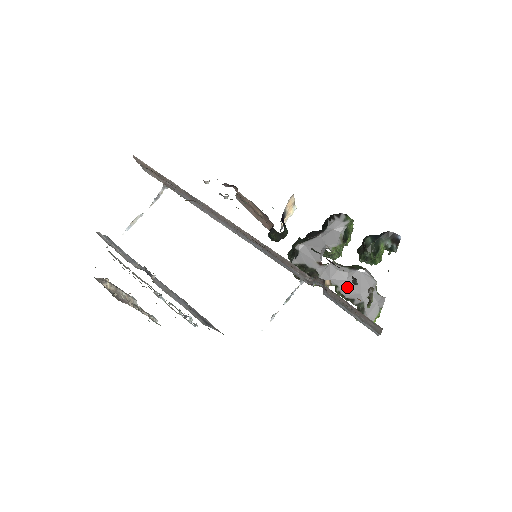
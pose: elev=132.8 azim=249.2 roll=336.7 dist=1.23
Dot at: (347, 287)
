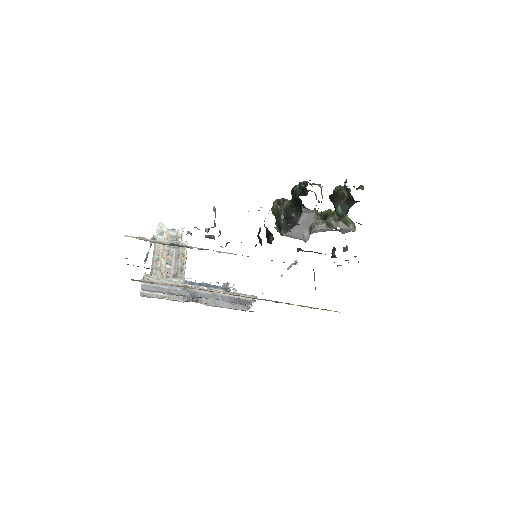
Dot at: occluded
